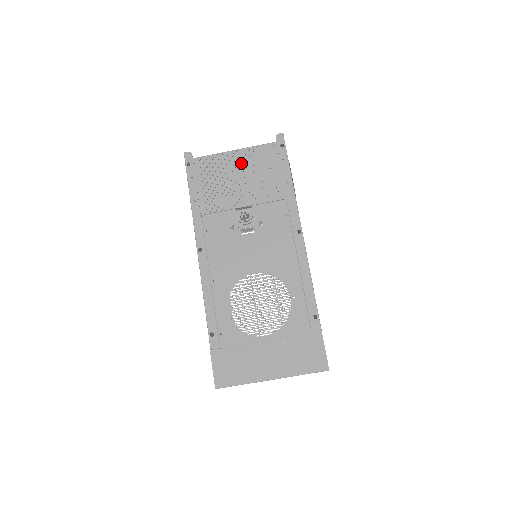
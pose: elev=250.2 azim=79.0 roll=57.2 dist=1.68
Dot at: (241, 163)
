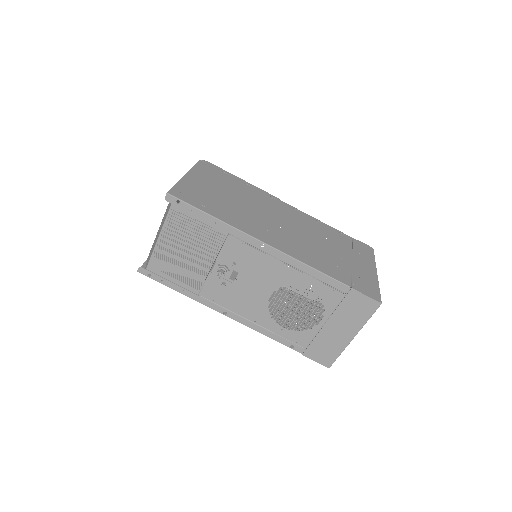
Dot at: (173, 242)
